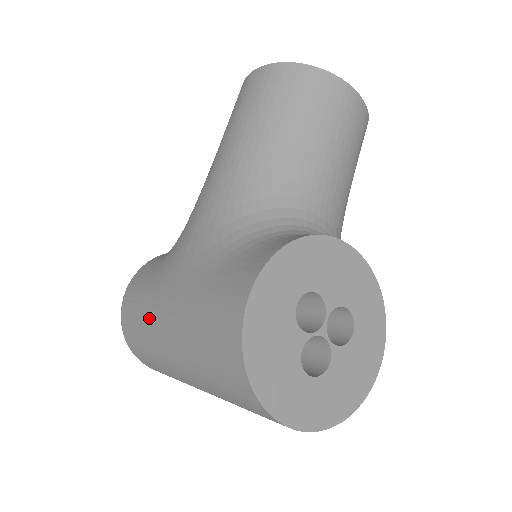
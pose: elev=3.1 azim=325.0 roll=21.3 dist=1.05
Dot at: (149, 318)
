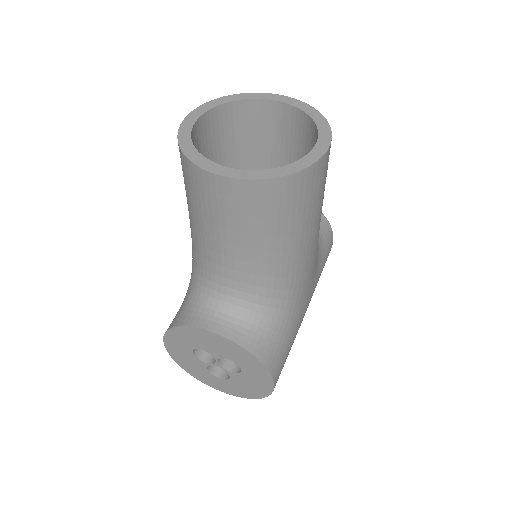
Dot at: occluded
